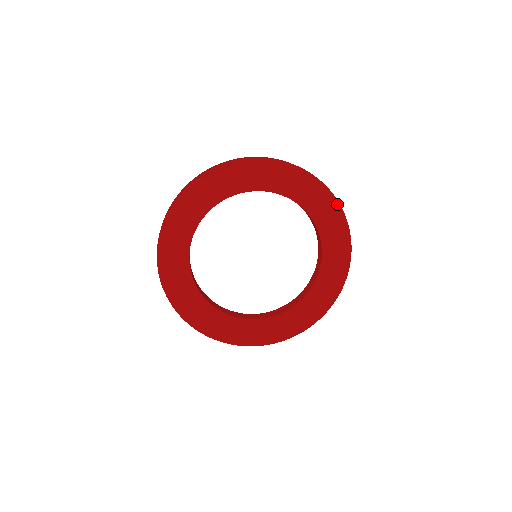
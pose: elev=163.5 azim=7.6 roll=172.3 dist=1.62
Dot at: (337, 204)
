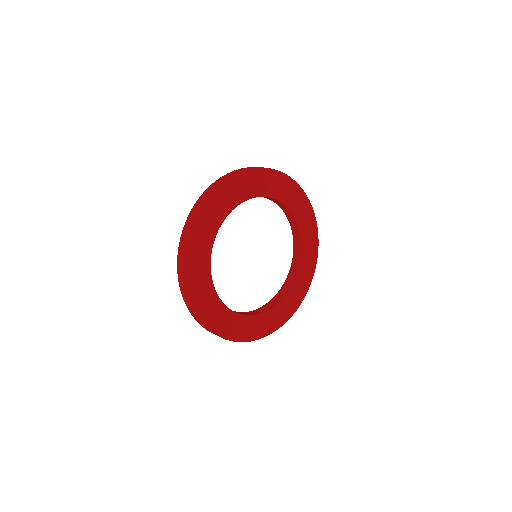
Dot at: (286, 177)
